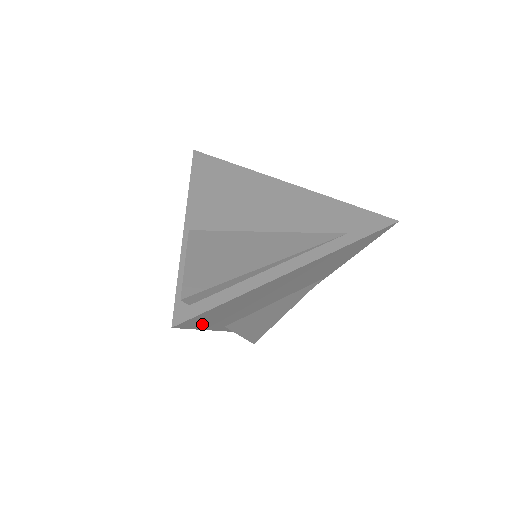
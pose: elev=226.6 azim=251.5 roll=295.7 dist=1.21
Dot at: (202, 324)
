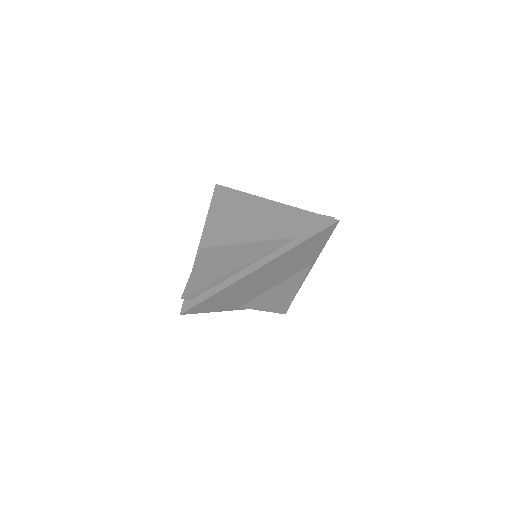
Dot at: (209, 309)
